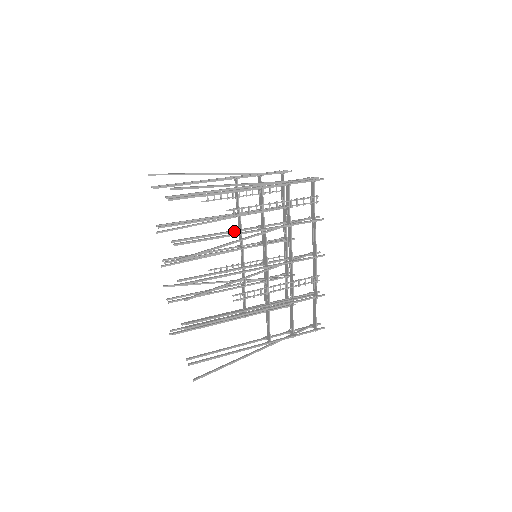
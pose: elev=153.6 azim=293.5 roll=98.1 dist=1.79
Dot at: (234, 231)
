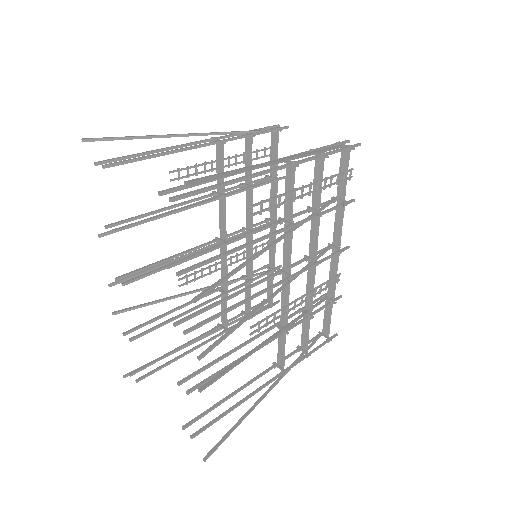
Dot at: (251, 233)
